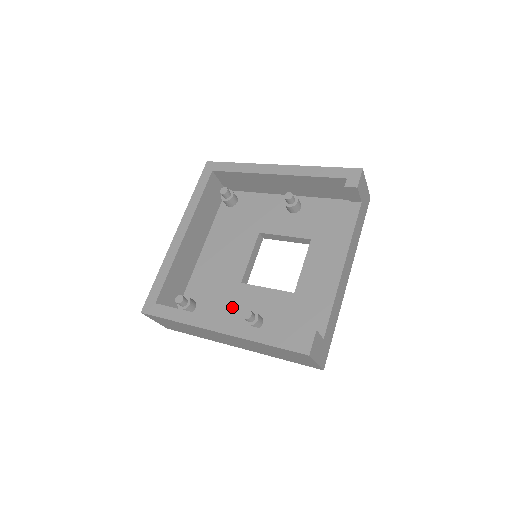
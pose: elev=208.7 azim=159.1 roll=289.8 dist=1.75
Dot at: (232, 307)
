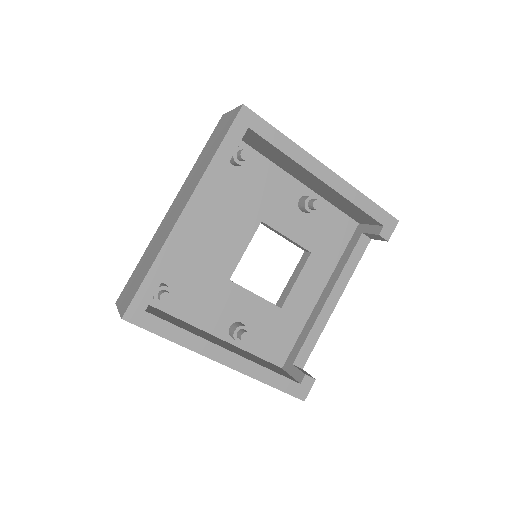
Dot at: (214, 307)
